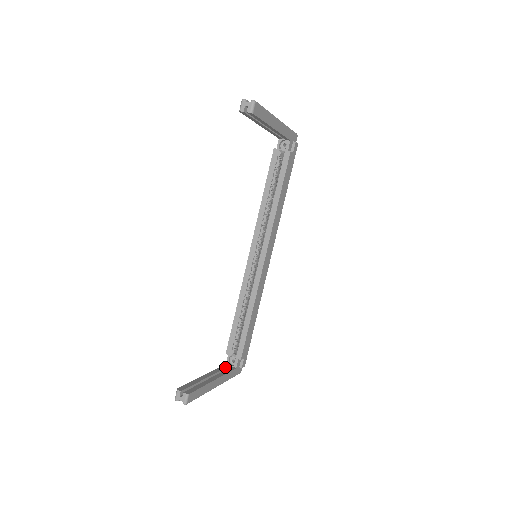
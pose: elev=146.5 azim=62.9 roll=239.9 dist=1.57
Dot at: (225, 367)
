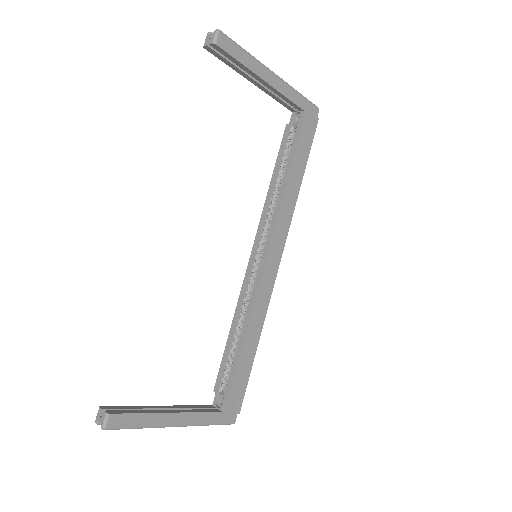
Dot at: (206, 407)
